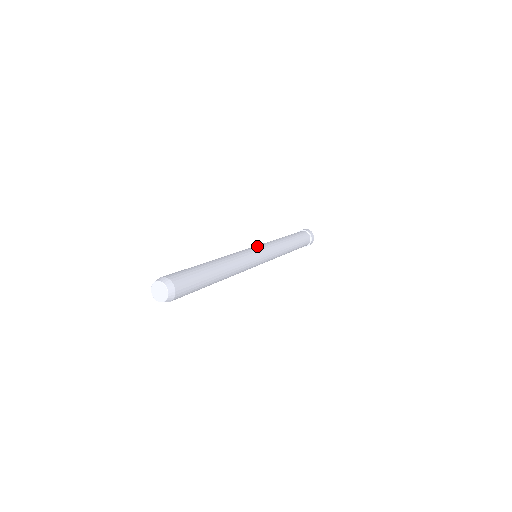
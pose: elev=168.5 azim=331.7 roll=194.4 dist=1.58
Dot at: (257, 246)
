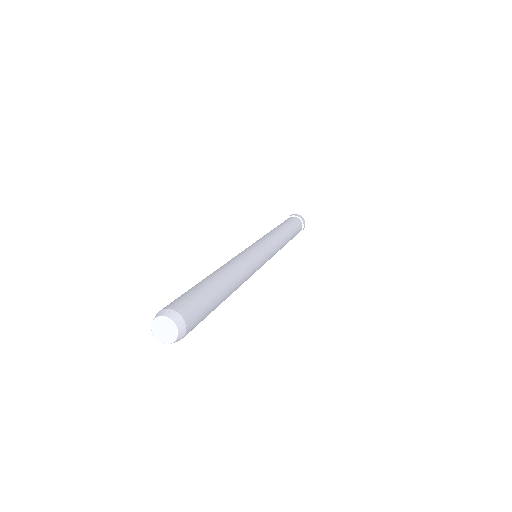
Dot at: (262, 246)
